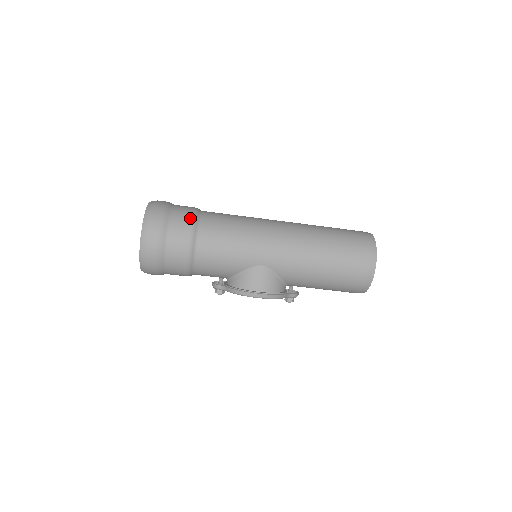
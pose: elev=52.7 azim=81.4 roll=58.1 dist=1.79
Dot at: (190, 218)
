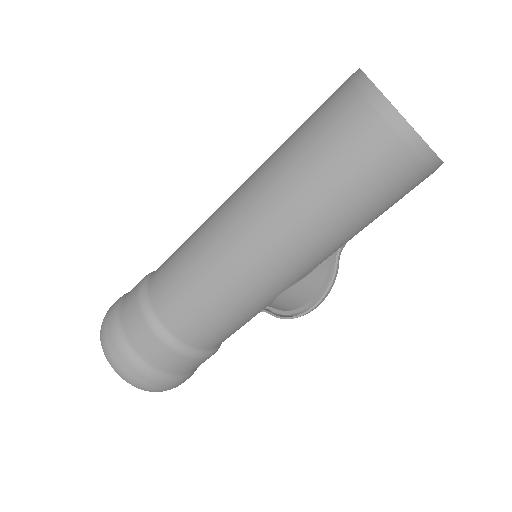
Dot at: (156, 341)
